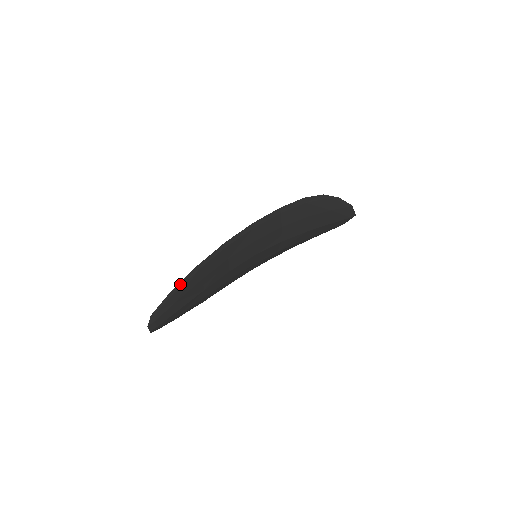
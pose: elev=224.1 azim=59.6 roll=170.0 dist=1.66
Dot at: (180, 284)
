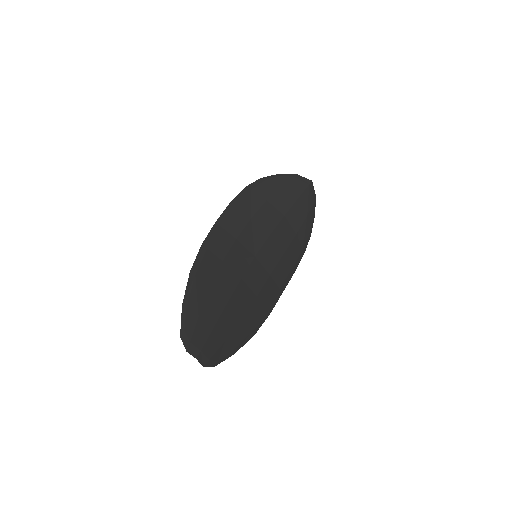
Dot at: (187, 294)
